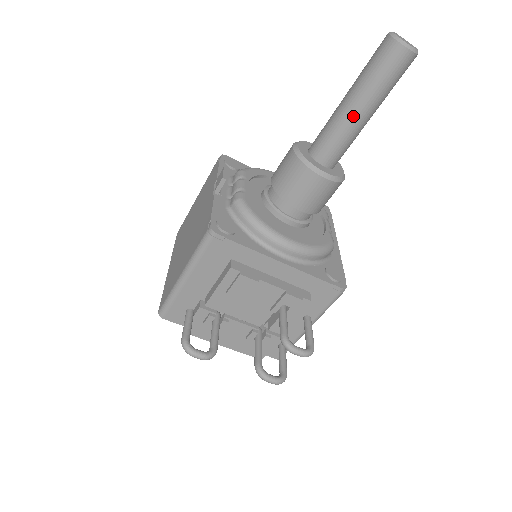
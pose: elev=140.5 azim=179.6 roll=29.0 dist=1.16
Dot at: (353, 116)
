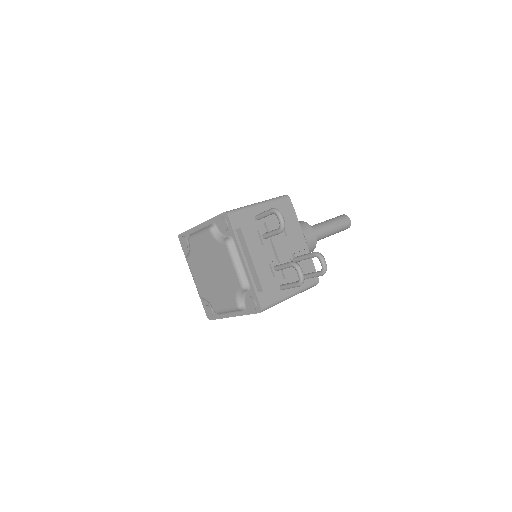
Dot at: (328, 226)
